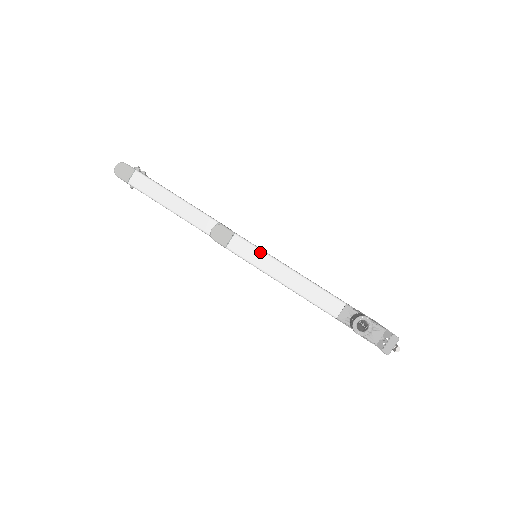
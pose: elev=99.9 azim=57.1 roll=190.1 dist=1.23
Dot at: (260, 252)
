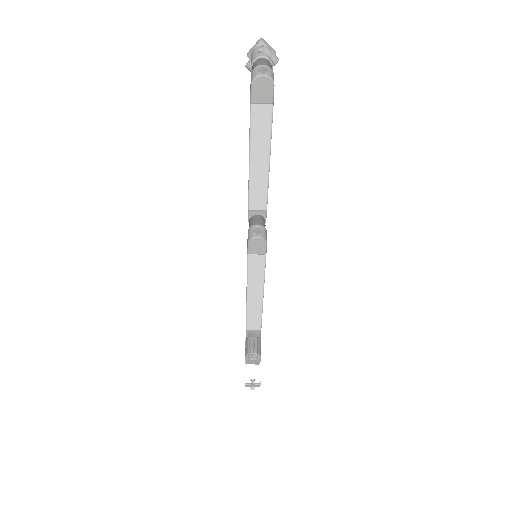
Dot at: (262, 276)
